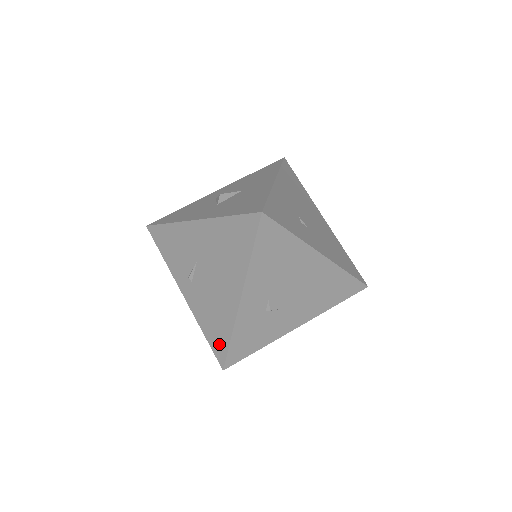
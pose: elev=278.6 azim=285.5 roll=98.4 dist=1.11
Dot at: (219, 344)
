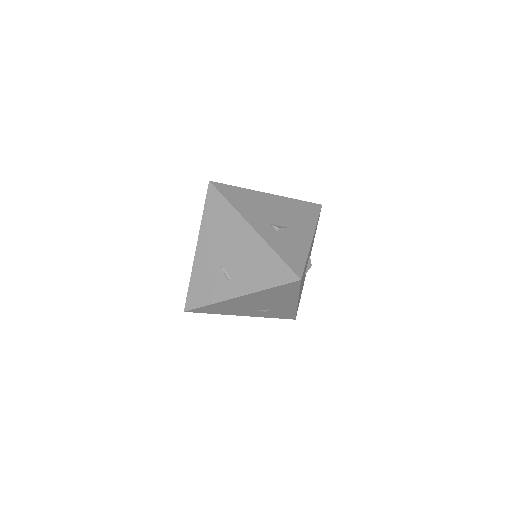
Dot at: (280, 272)
